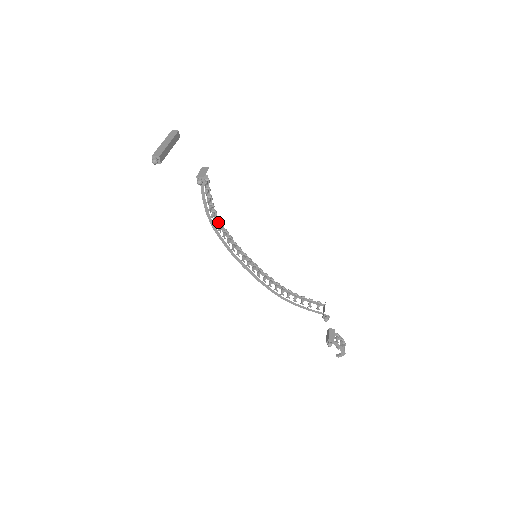
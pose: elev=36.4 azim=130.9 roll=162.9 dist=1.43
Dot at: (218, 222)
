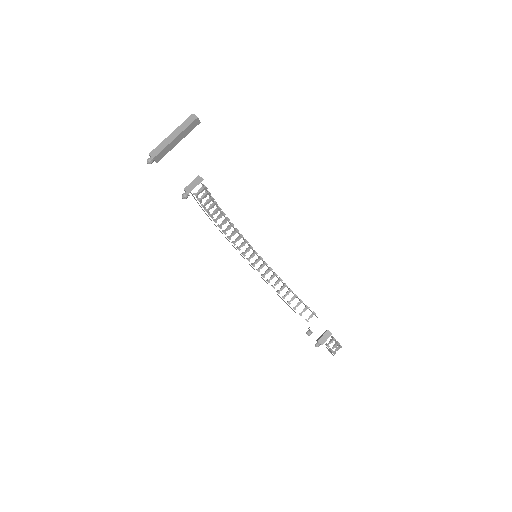
Dot at: (224, 215)
